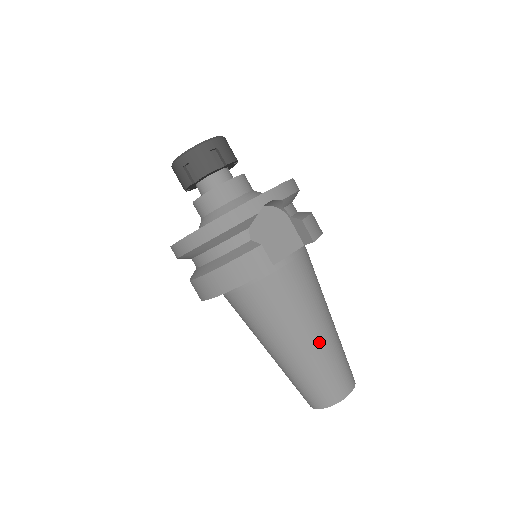
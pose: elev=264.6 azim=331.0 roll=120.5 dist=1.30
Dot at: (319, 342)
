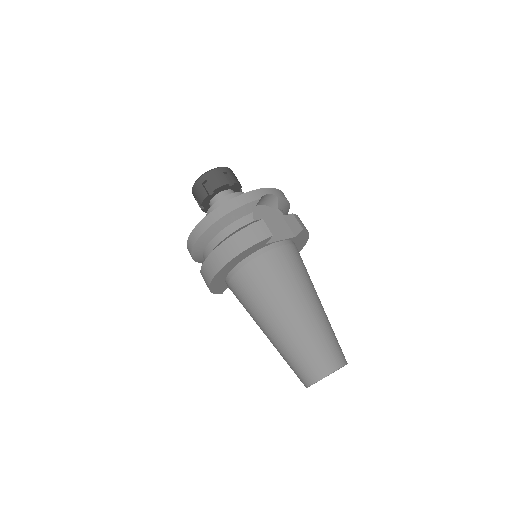
Dot at: (312, 312)
